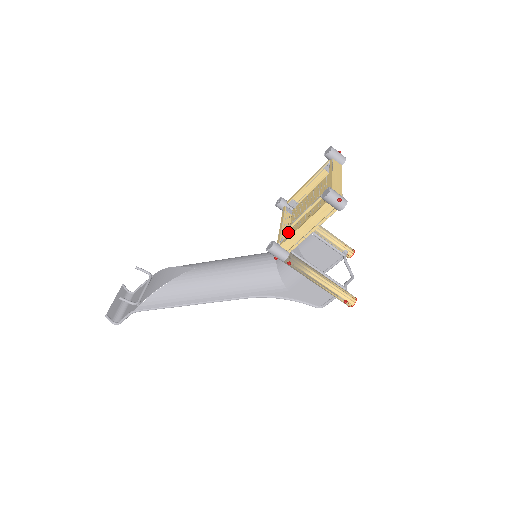
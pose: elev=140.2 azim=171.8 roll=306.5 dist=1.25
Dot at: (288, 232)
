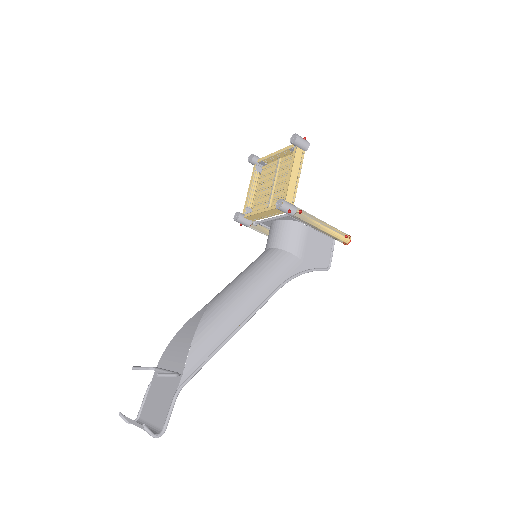
Dot at: occluded
